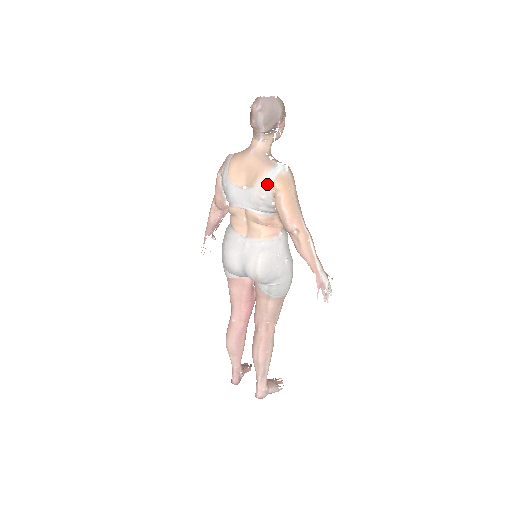
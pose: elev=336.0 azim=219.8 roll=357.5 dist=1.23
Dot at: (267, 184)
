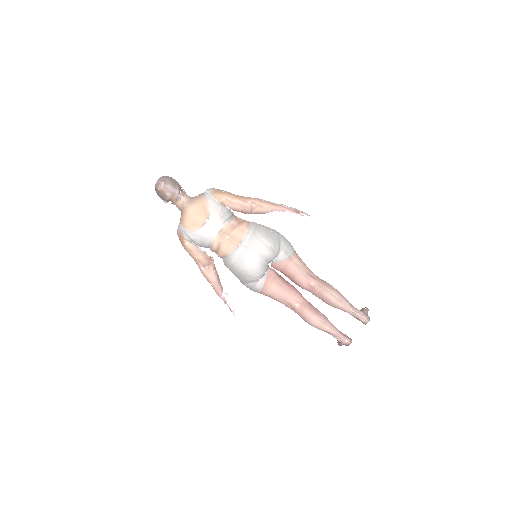
Dot at: (213, 202)
